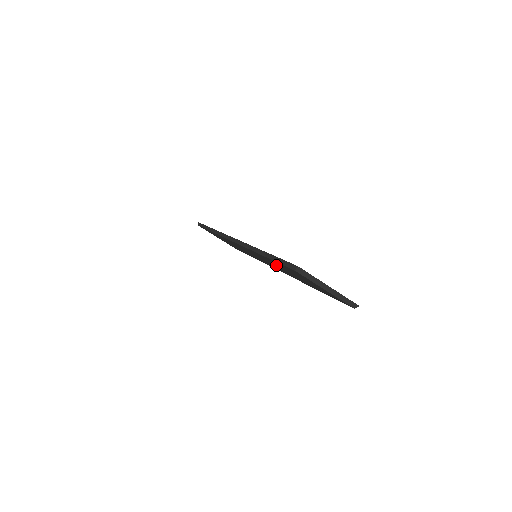
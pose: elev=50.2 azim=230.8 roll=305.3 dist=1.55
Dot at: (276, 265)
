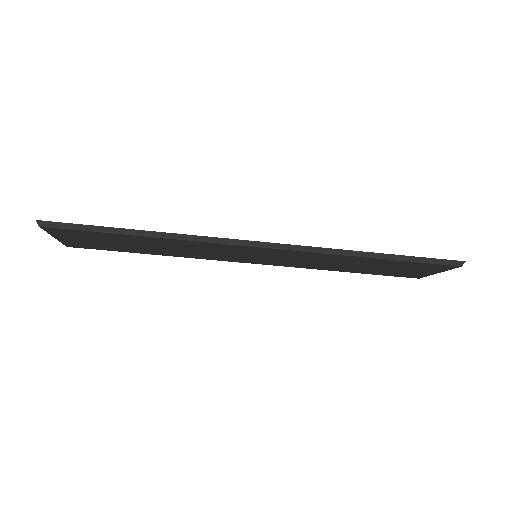
Dot at: (345, 262)
